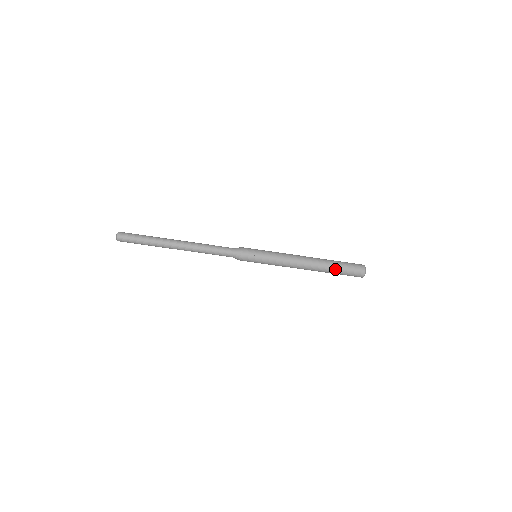
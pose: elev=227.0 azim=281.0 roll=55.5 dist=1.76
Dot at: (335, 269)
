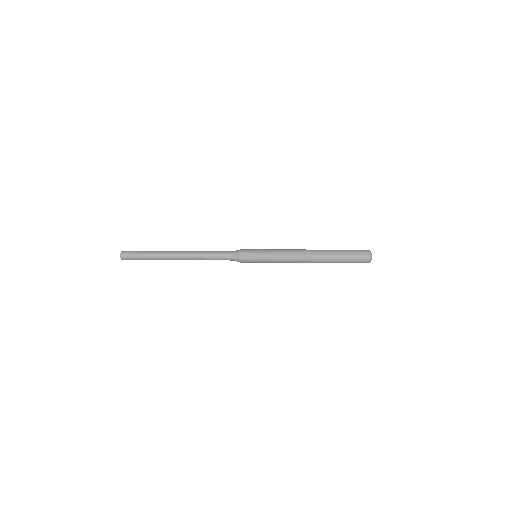
Dot at: (338, 260)
